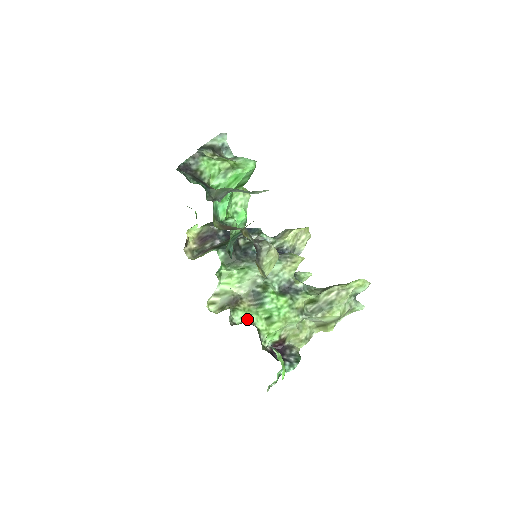
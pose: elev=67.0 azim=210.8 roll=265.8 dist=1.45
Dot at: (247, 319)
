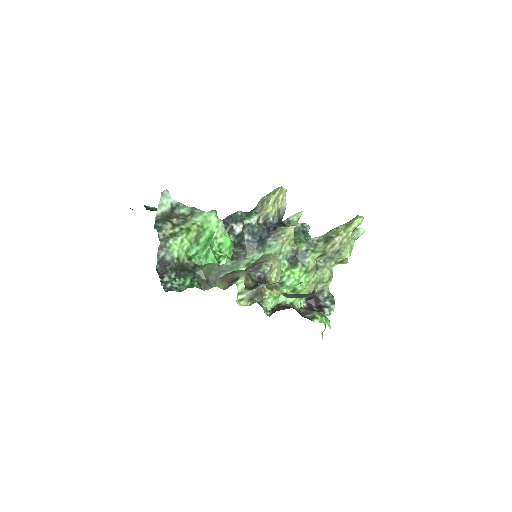
Dot at: (278, 302)
